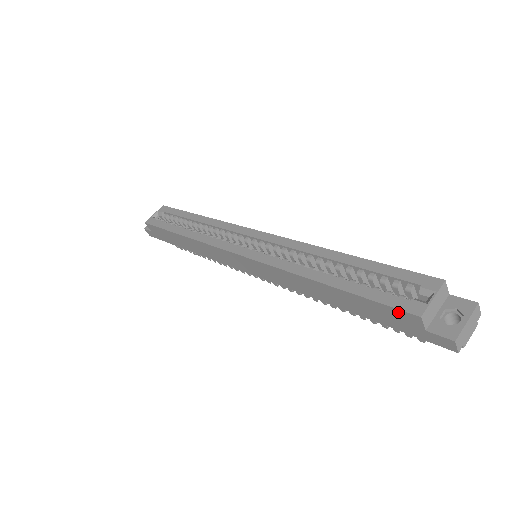
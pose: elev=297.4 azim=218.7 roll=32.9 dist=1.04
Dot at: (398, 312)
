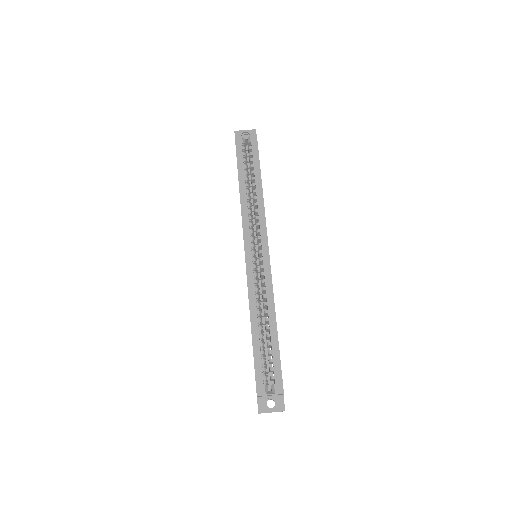
Dot at: (256, 382)
